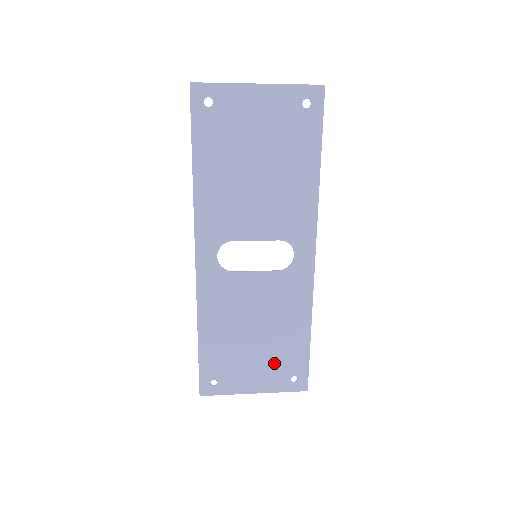
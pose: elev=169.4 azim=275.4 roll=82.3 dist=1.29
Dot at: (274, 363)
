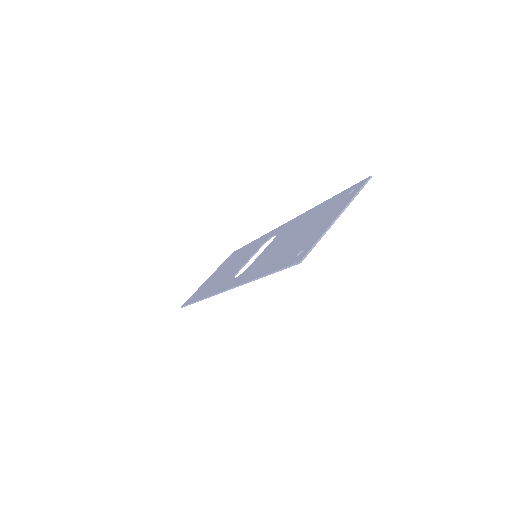
Dot at: occluded
